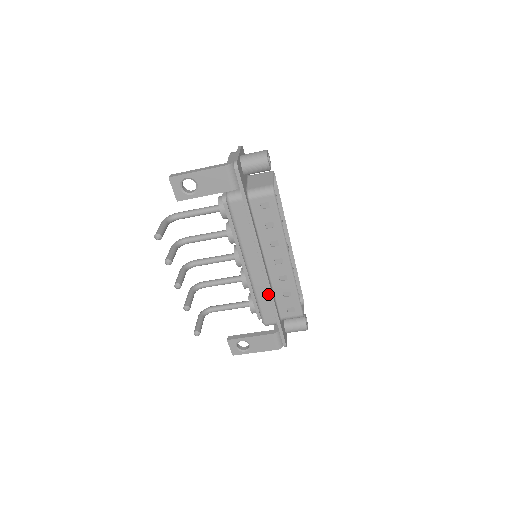
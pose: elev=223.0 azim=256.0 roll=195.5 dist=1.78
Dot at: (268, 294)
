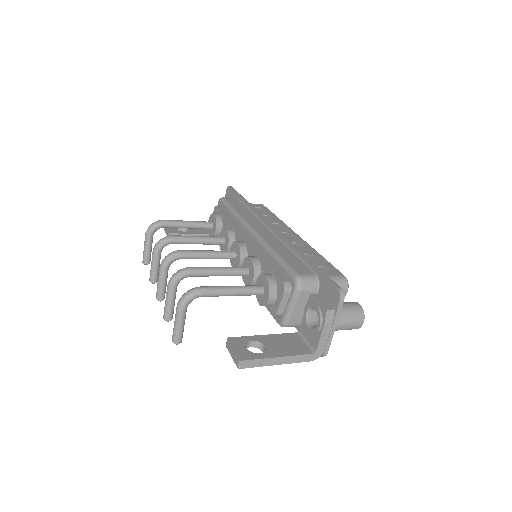
Dot at: occluded
